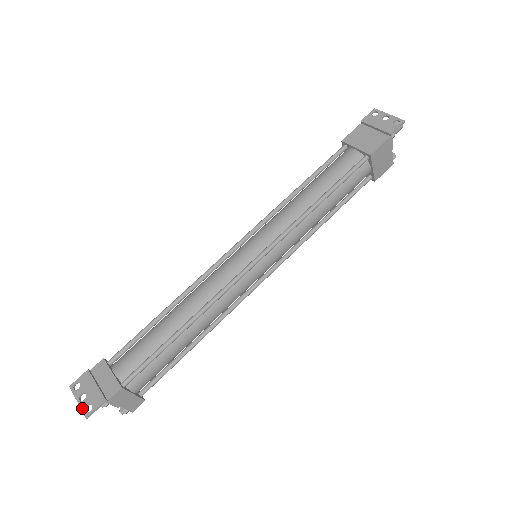
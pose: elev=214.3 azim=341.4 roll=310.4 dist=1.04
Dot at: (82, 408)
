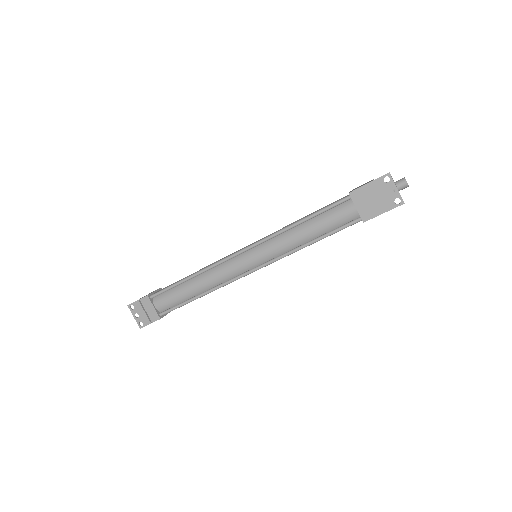
Dot at: (137, 322)
